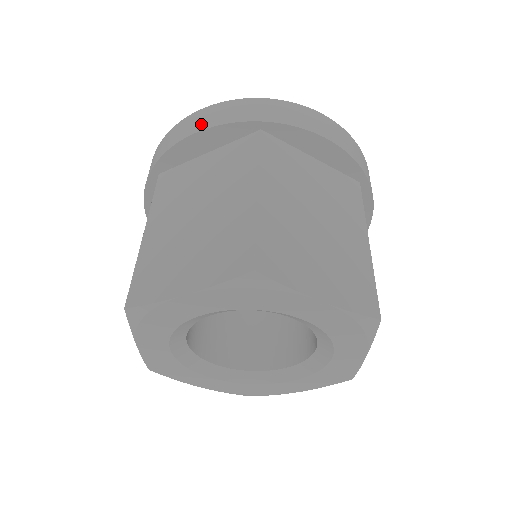
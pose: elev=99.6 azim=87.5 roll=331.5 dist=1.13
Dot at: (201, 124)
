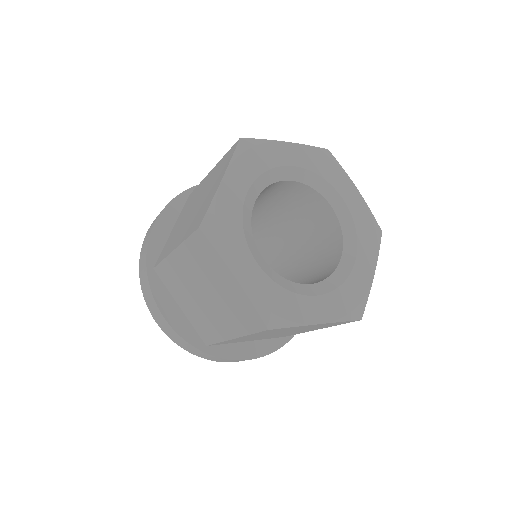
Dot at: occluded
